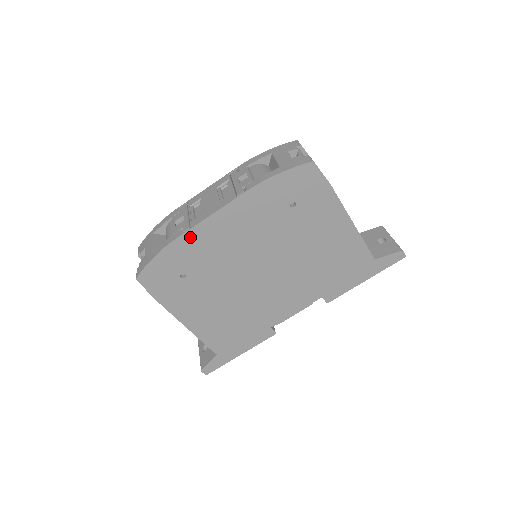
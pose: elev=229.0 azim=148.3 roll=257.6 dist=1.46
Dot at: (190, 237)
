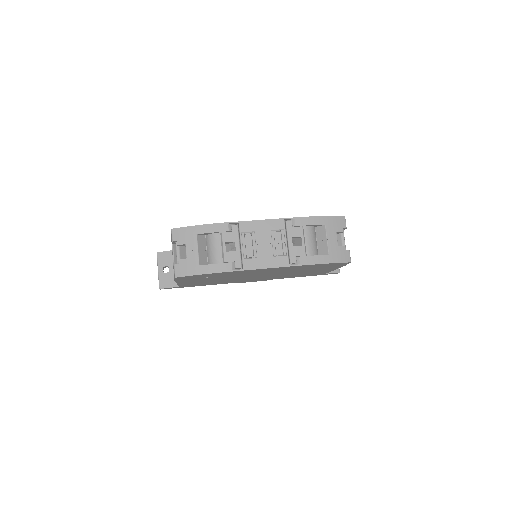
Dot at: (237, 271)
